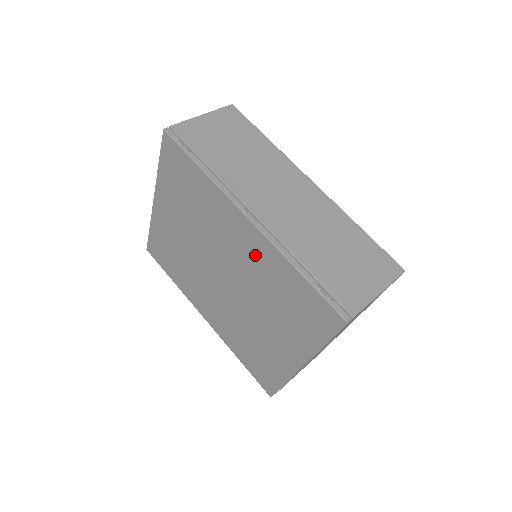
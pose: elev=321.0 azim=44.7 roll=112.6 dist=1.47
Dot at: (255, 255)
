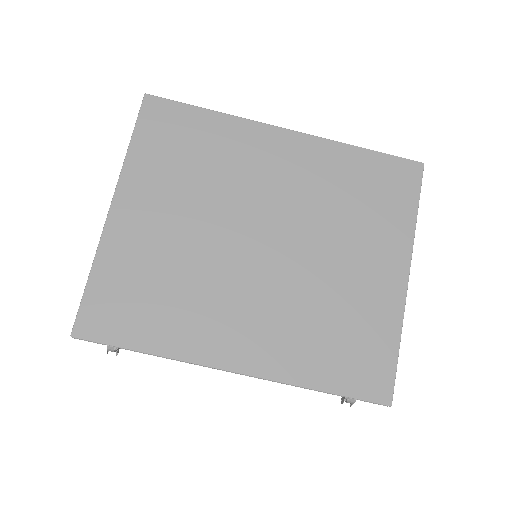
Dot at: (307, 167)
